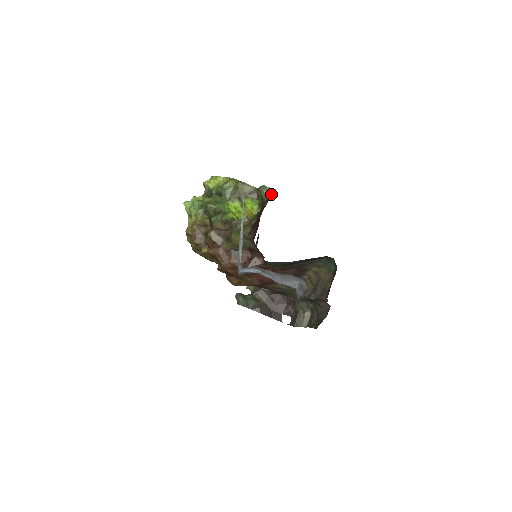
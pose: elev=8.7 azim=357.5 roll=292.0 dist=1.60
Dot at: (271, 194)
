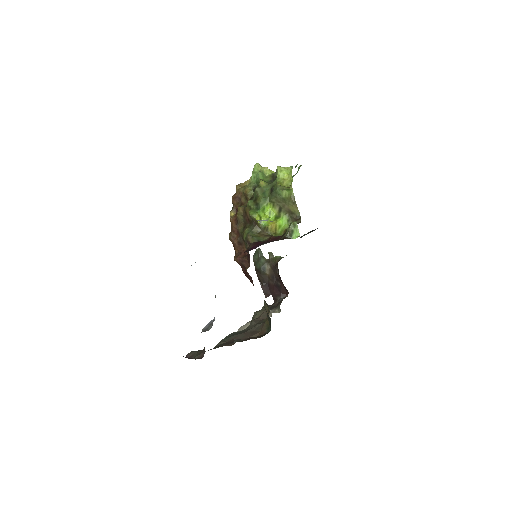
Dot at: (293, 236)
